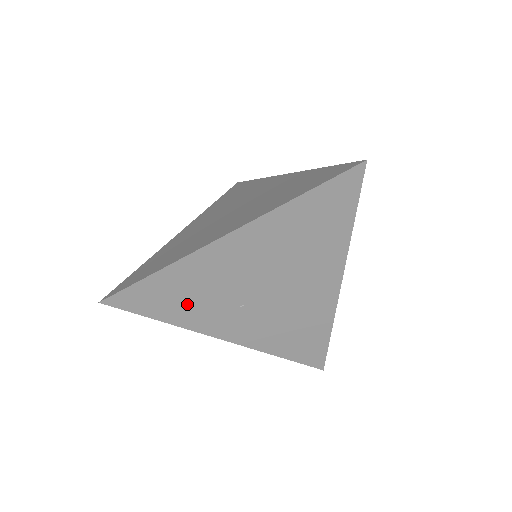
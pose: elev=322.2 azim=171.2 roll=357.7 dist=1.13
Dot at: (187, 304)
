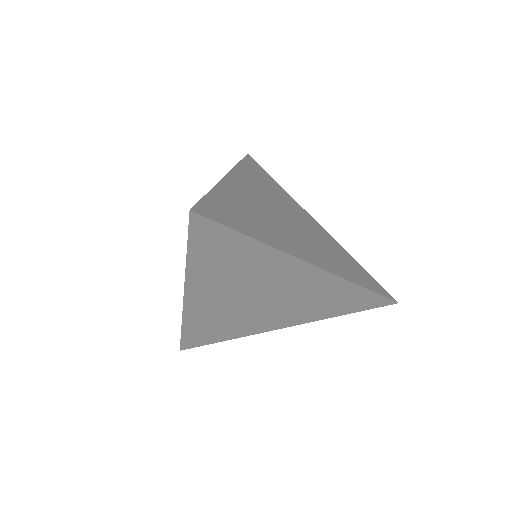
Dot at: (225, 329)
